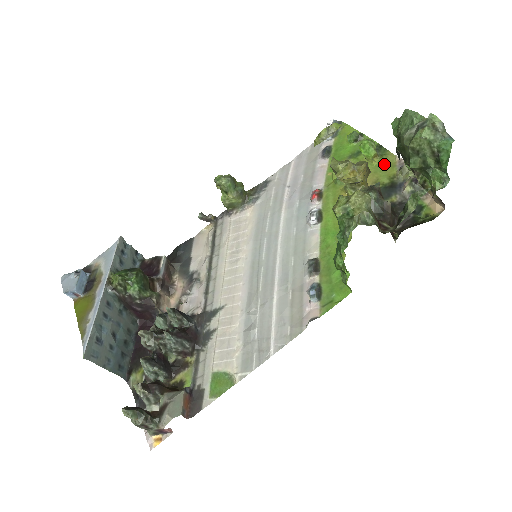
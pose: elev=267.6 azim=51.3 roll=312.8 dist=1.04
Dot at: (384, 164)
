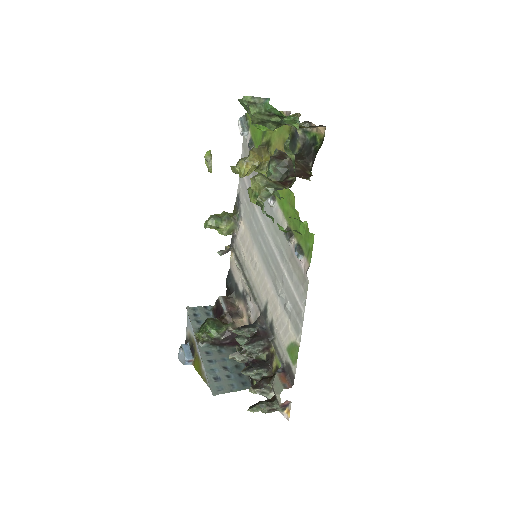
Dot at: occluded
